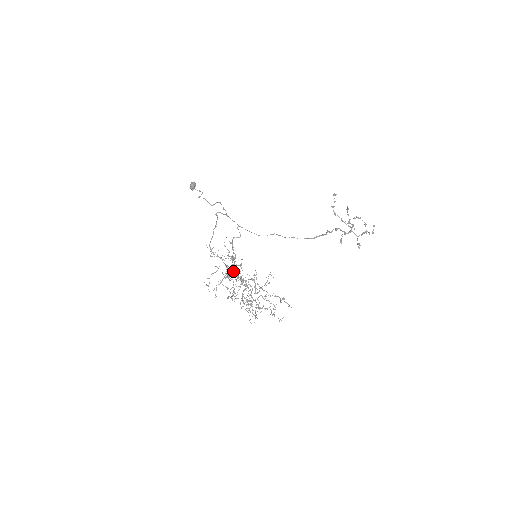
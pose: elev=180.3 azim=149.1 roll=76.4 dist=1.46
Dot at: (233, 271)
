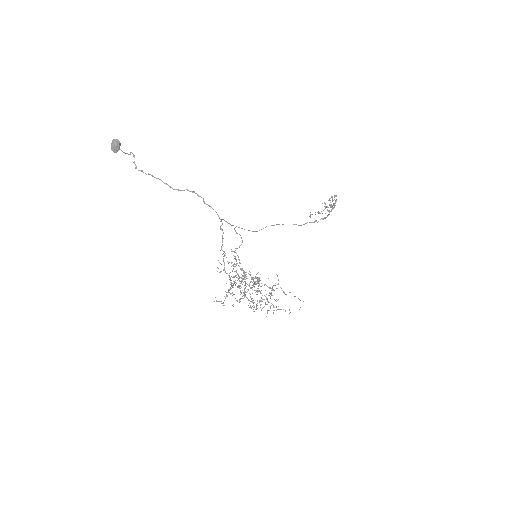
Dot at: (244, 281)
